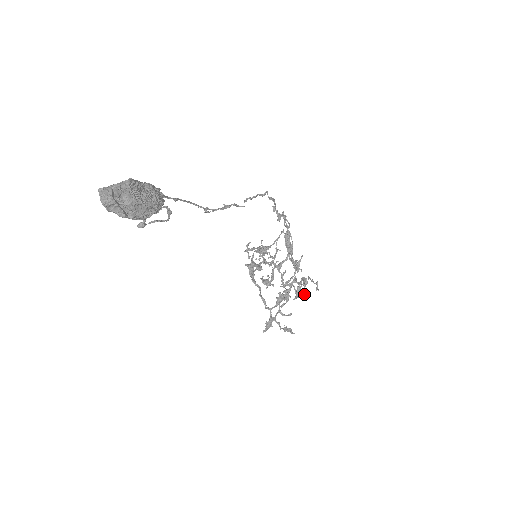
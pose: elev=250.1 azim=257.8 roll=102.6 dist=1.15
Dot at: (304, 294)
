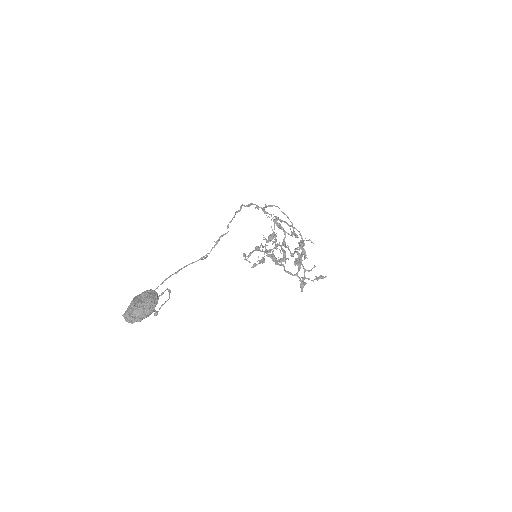
Dot at: (299, 258)
